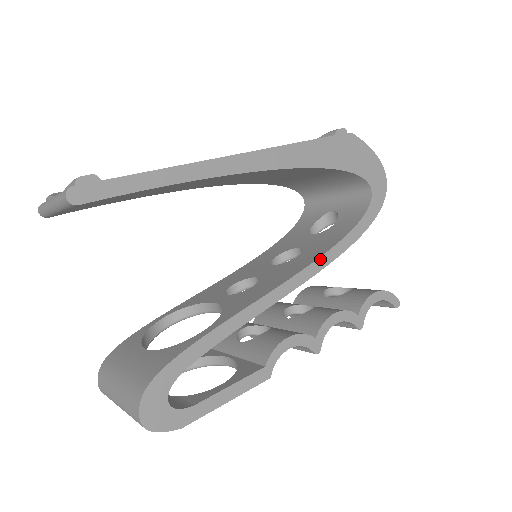
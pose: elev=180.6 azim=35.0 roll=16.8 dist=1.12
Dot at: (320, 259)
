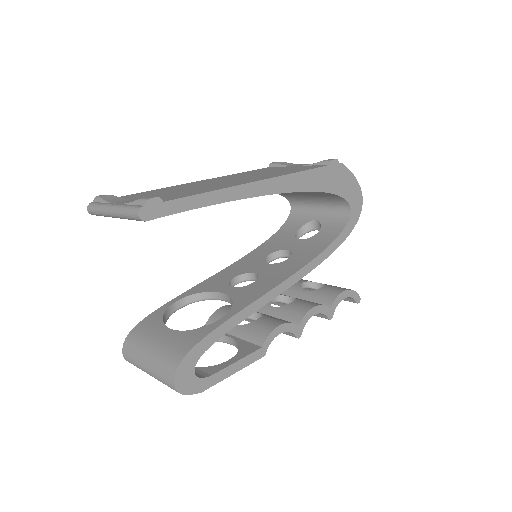
Dot at: (308, 264)
